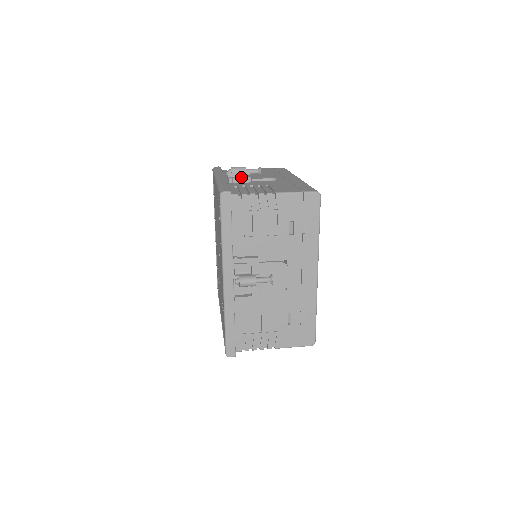
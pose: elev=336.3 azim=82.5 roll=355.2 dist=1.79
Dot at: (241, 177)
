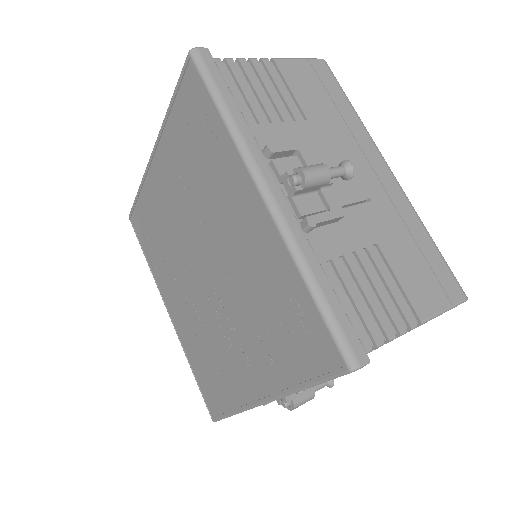
Dot at: (330, 218)
